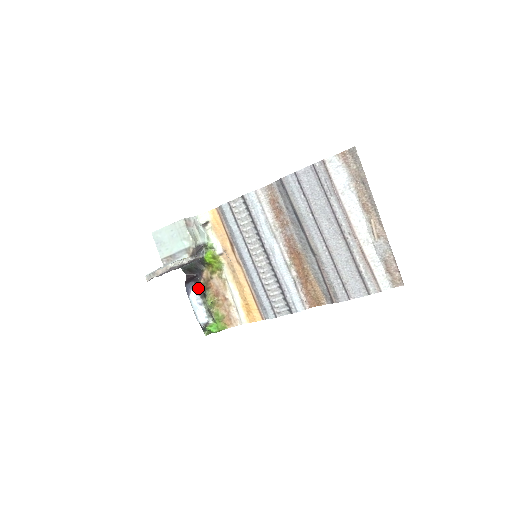
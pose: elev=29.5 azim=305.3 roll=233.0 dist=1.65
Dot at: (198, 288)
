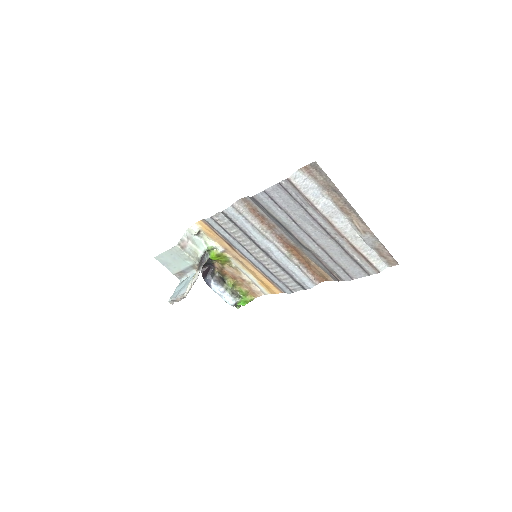
Dot at: (216, 278)
